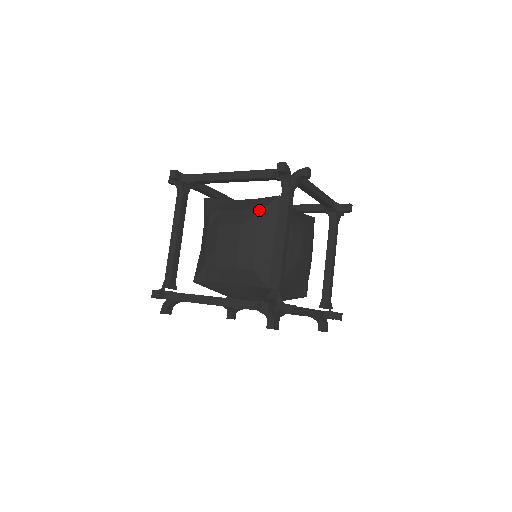
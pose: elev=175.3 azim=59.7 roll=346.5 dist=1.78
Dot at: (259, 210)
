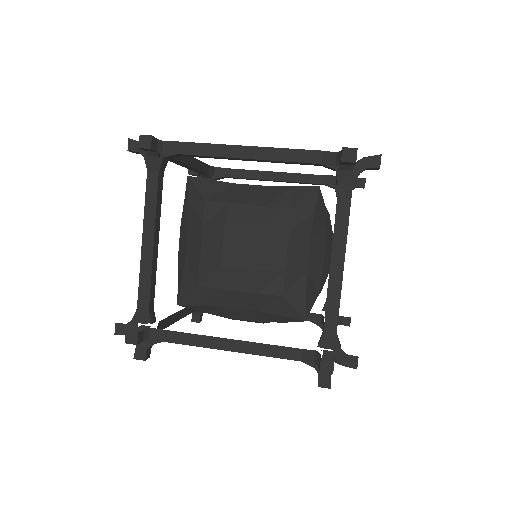
Dot at: (290, 208)
